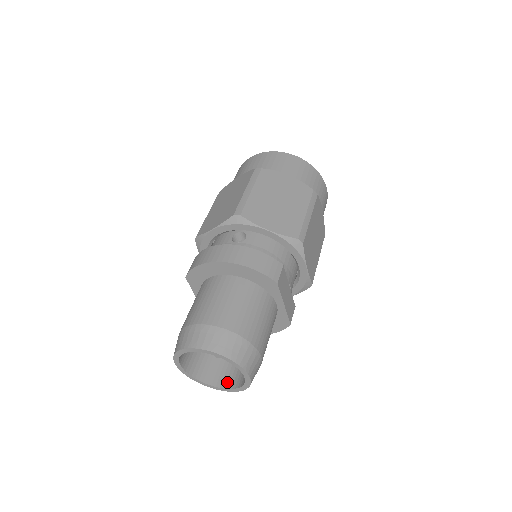
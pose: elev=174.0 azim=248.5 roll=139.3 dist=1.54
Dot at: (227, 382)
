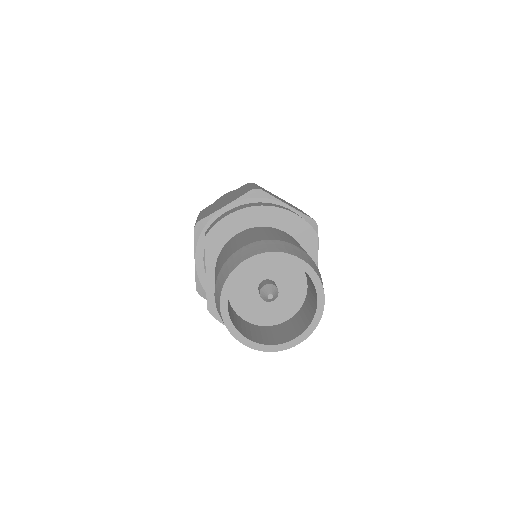
Dot at: (276, 340)
